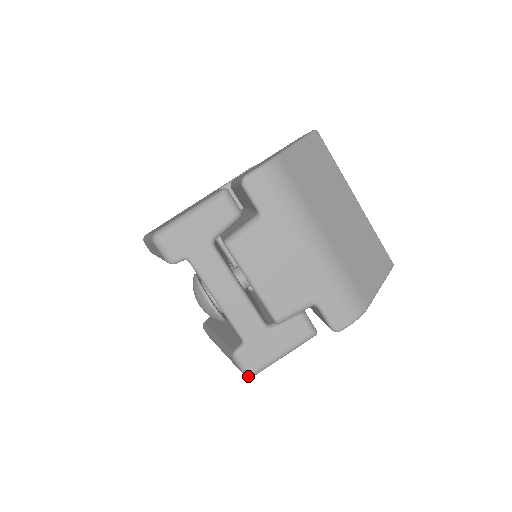
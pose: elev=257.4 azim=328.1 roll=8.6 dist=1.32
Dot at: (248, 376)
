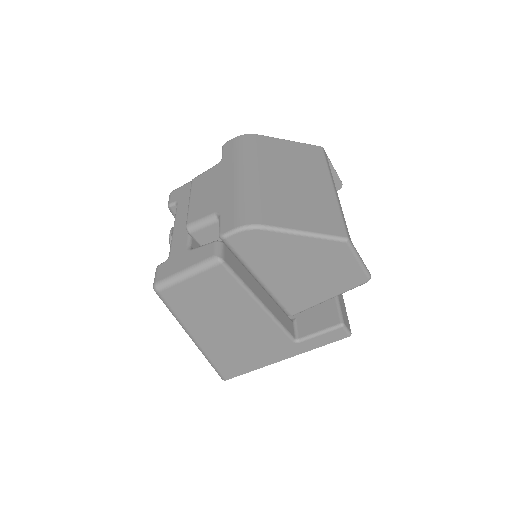
Dot at: (154, 287)
